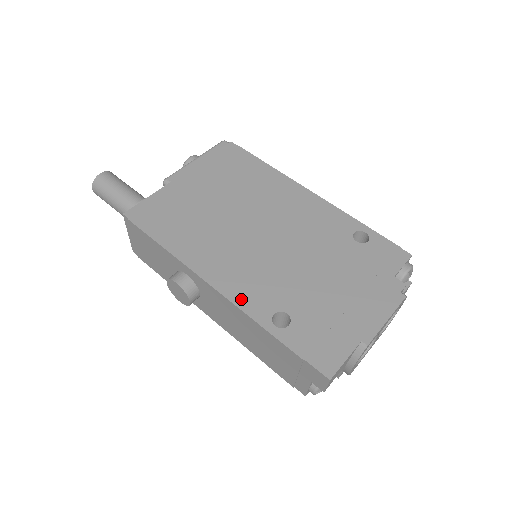
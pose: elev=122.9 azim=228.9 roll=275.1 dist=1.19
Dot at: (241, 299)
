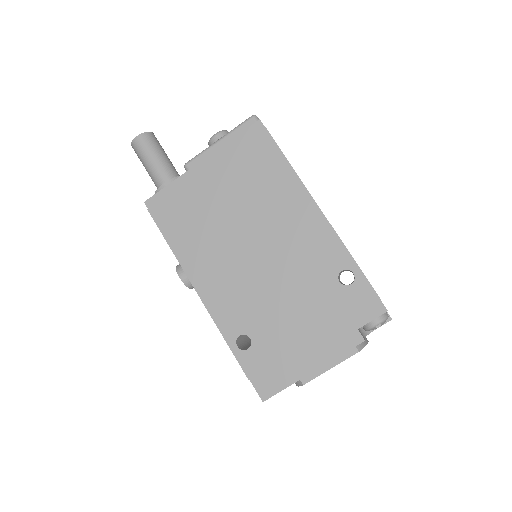
Dot at: (218, 315)
